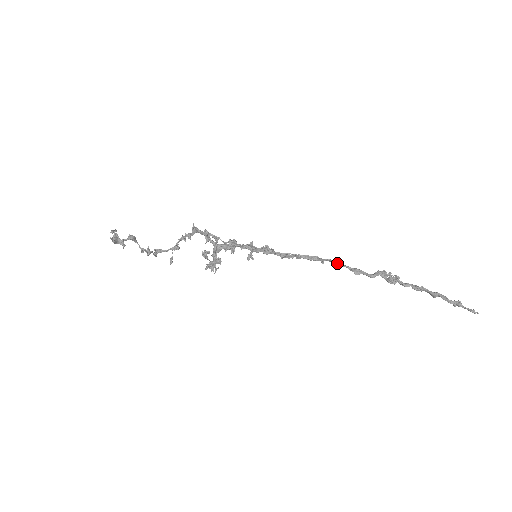
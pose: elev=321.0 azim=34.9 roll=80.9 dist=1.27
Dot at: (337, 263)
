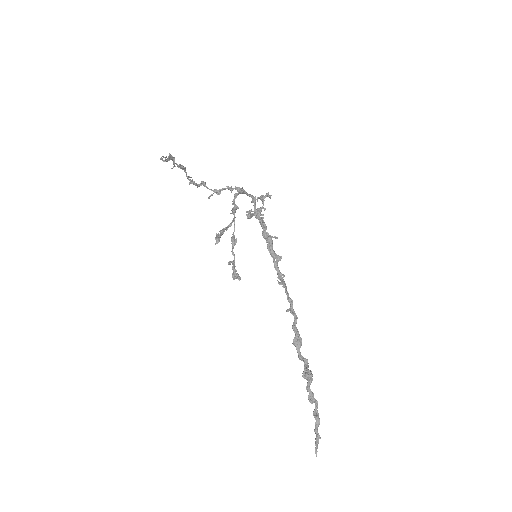
Dot at: (293, 323)
